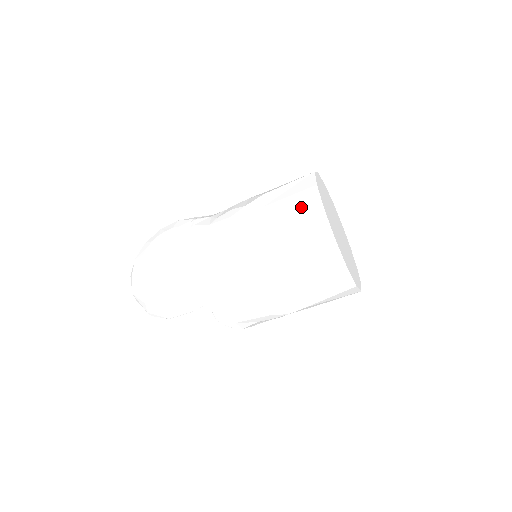
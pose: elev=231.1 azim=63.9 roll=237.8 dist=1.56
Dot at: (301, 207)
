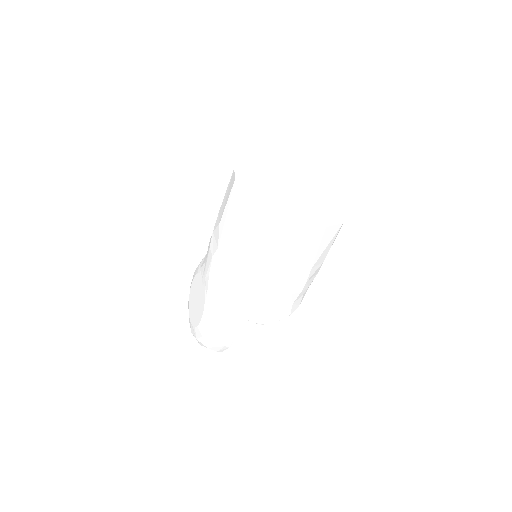
Dot at: (236, 206)
